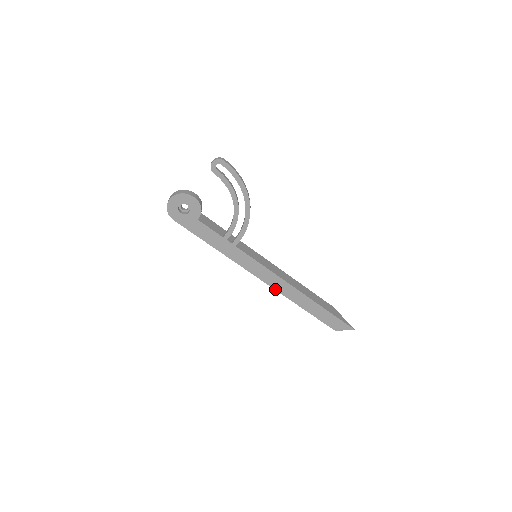
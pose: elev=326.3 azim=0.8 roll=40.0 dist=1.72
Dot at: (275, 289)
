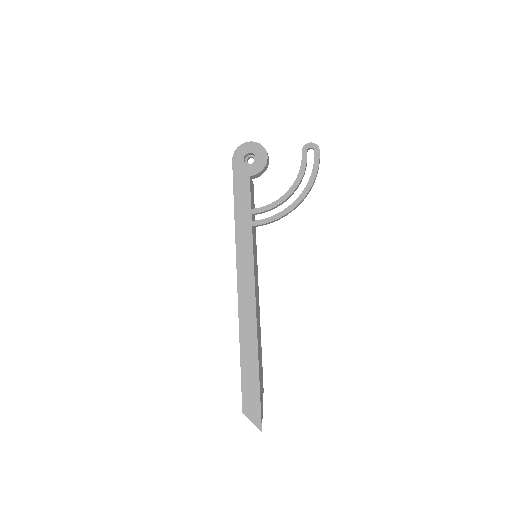
Dot at: (239, 302)
